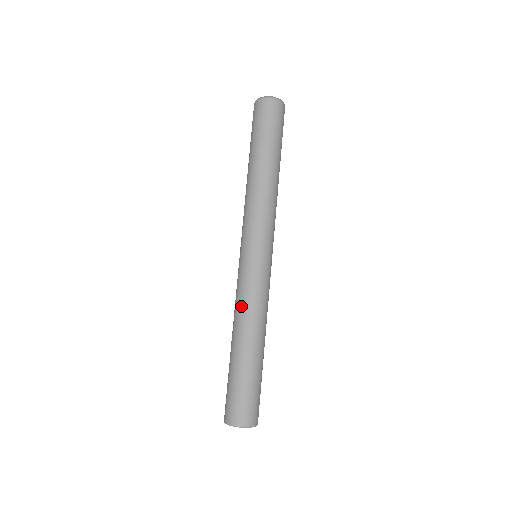
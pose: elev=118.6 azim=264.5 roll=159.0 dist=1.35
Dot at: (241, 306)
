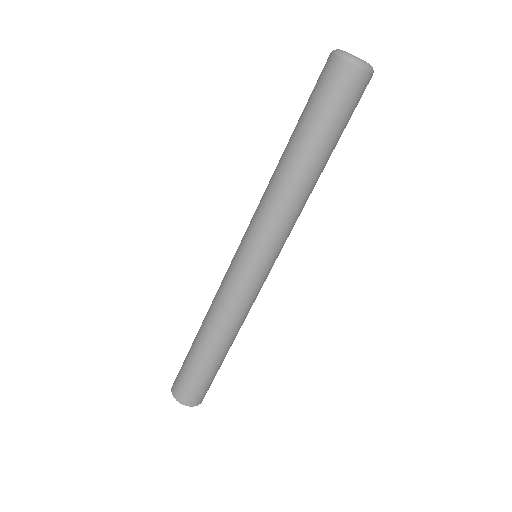
Dot at: (214, 301)
